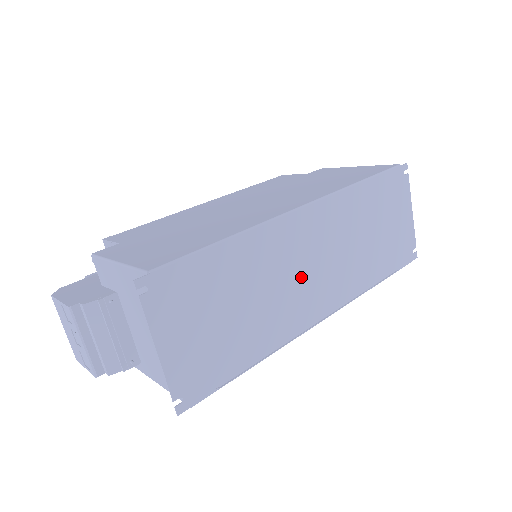
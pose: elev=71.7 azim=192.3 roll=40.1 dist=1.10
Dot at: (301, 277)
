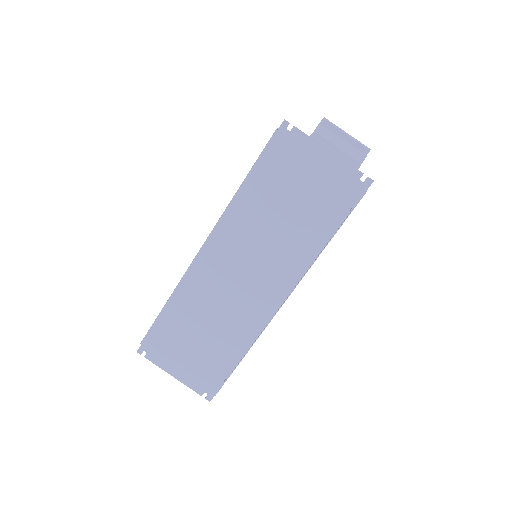
Dot at: (238, 288)
